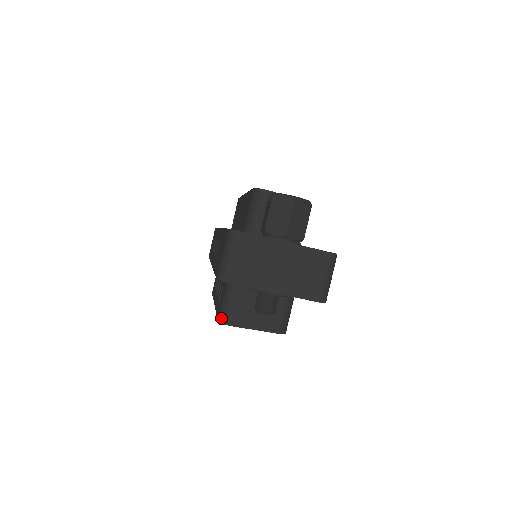
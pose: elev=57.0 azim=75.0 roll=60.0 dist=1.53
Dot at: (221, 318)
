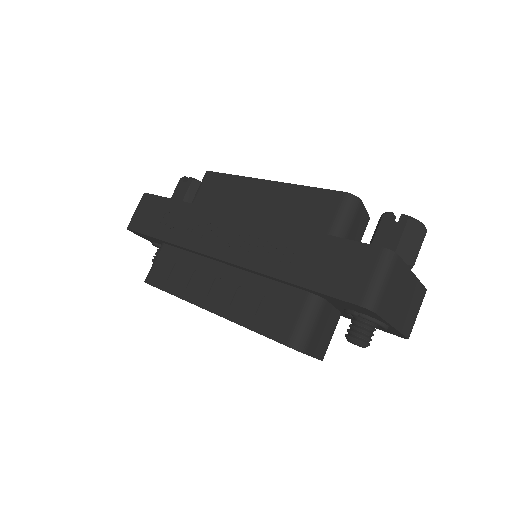
Dot at: (296, 343)
